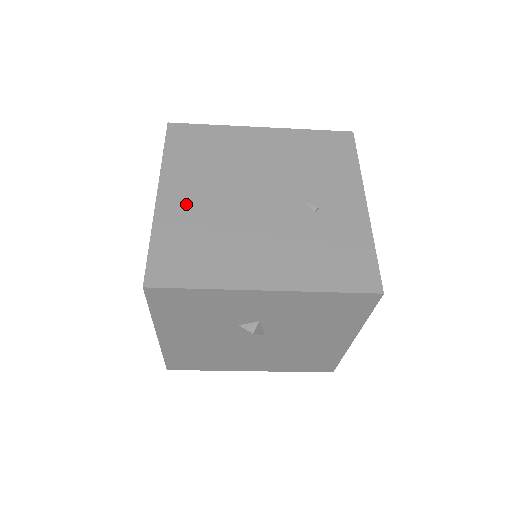
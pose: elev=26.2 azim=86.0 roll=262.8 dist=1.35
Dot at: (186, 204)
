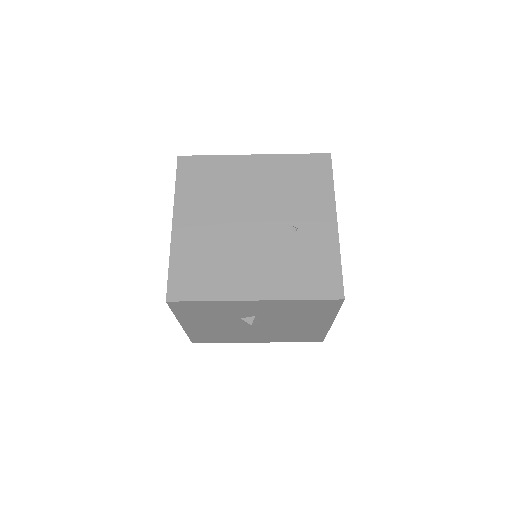
Dot at: (195, 231)
